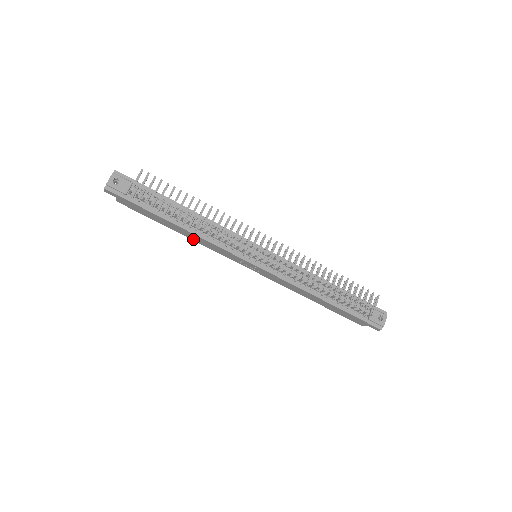
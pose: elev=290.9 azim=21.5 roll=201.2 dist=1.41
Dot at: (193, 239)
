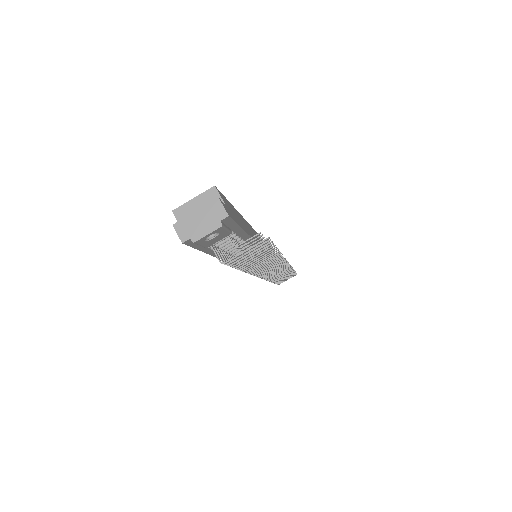
Dot at: occluded
